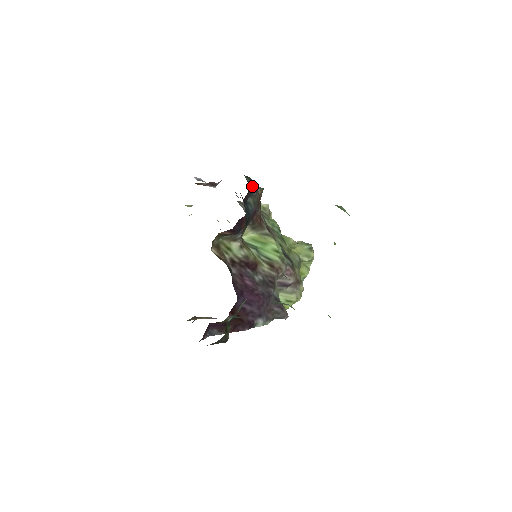
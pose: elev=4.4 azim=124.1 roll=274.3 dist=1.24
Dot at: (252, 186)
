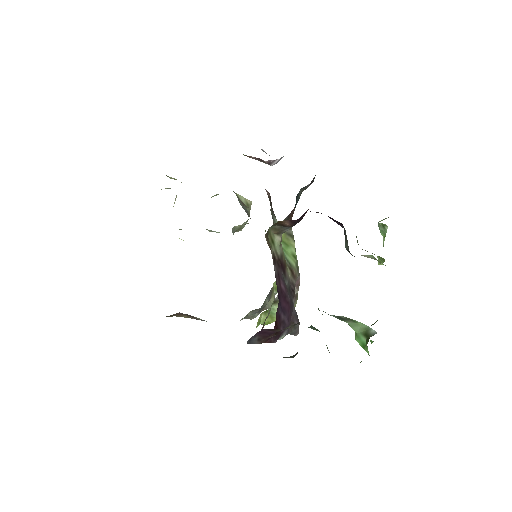
Dot at: (314, 177)
